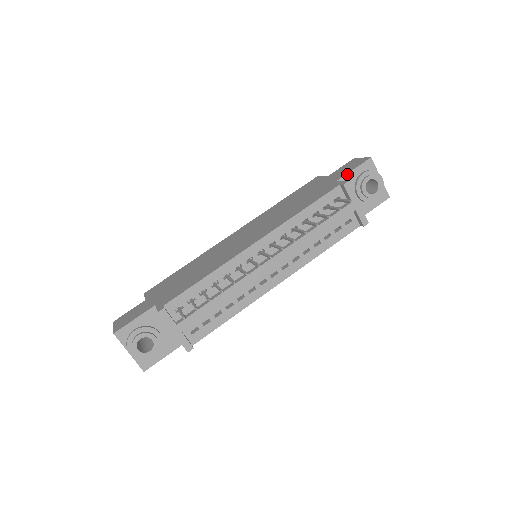
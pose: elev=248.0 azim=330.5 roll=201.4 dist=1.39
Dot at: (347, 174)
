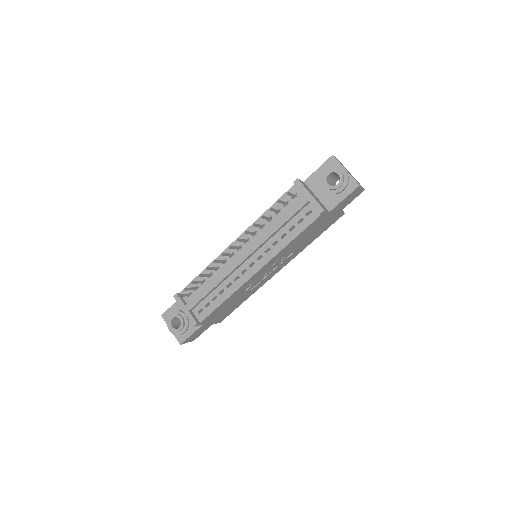
Dot at: (312, 174)
